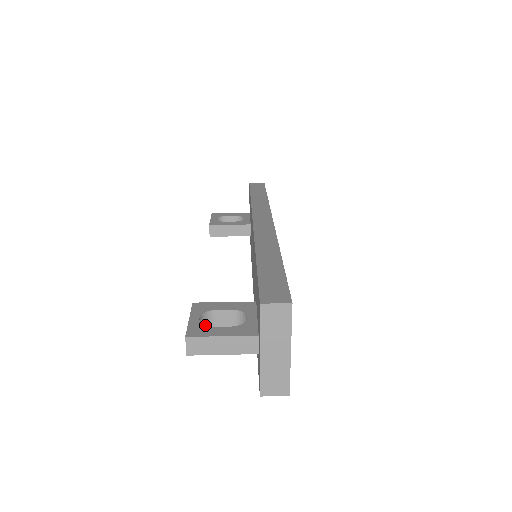
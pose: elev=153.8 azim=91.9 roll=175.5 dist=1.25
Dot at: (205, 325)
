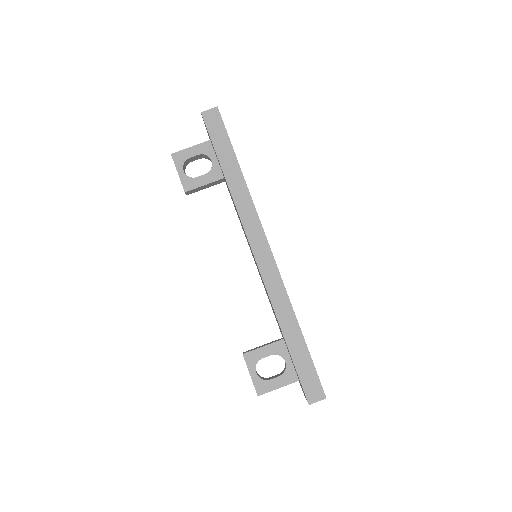
Dot at: (263, 380)
